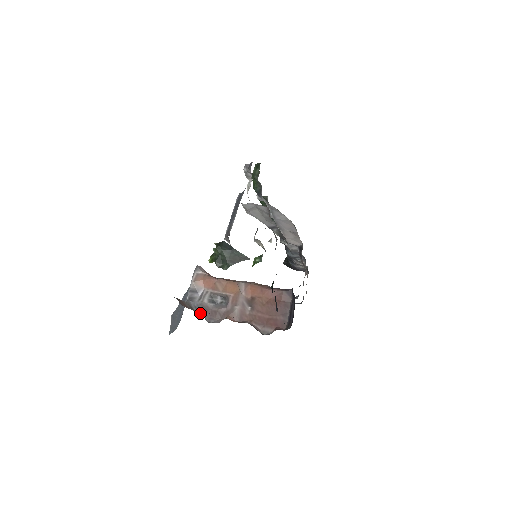
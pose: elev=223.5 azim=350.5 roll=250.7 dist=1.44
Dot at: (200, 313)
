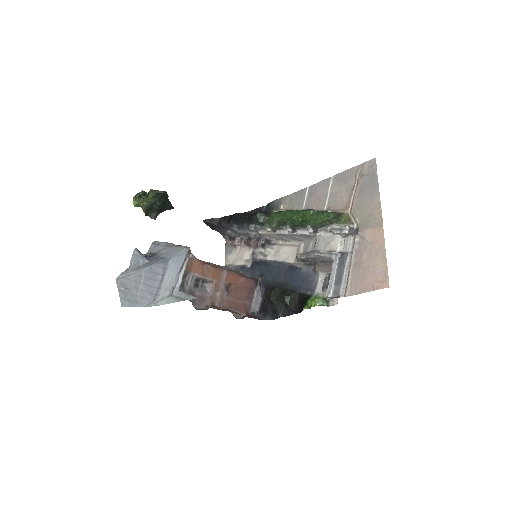
Dot at: (190, 300)
